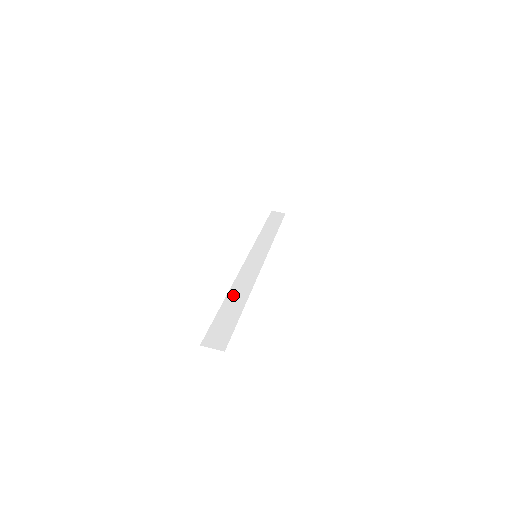
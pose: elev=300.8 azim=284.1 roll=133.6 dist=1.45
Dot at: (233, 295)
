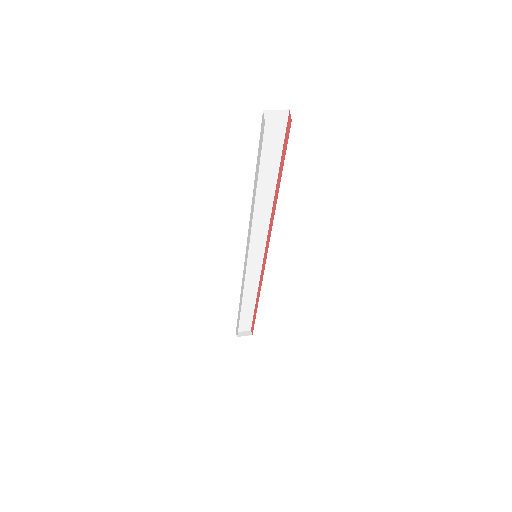
Dot at: occluded
